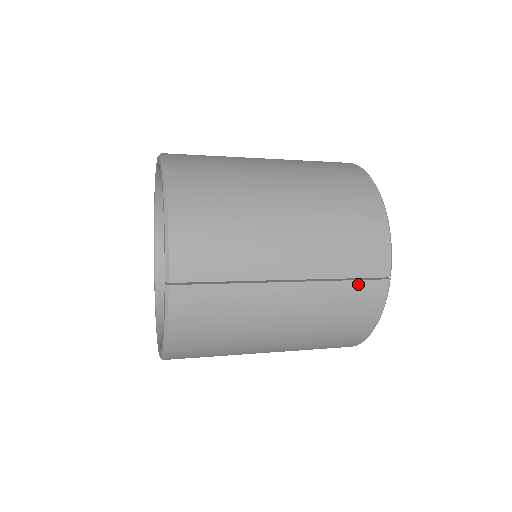
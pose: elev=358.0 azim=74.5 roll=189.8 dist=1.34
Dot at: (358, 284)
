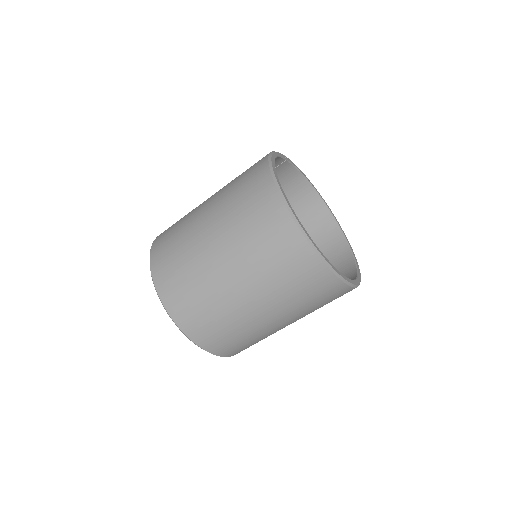
Dot at: occluded
